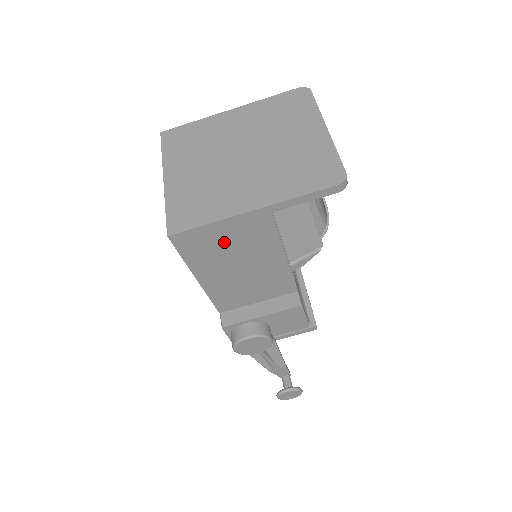
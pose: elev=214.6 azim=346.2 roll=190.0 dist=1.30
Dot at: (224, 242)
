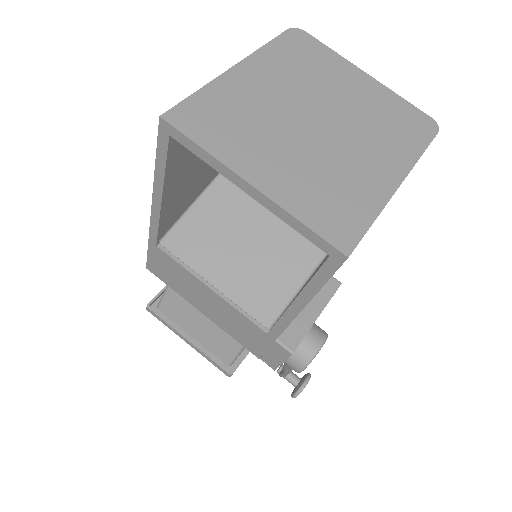
Dot at: occluded
